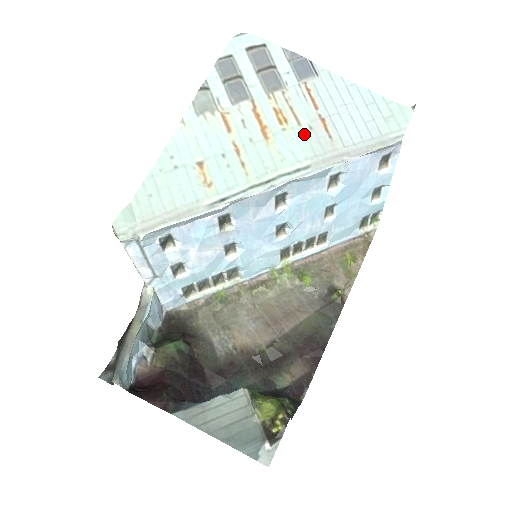
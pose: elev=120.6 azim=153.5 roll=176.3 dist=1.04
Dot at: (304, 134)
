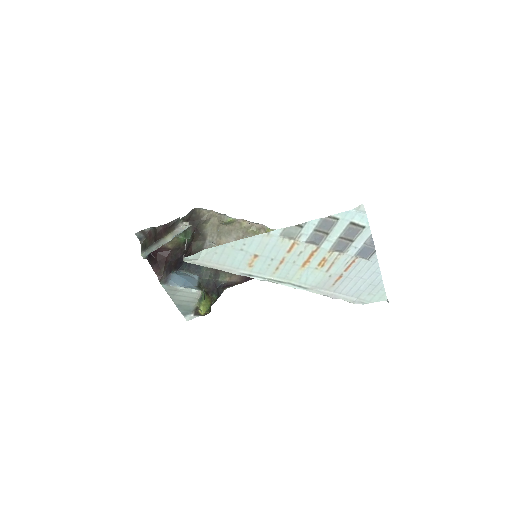
Dot at: (323, 276)
